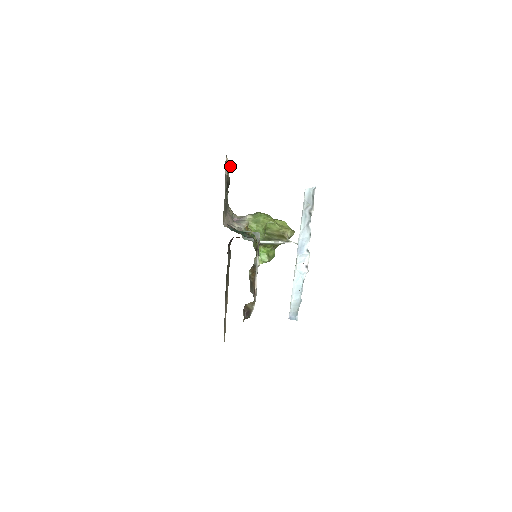
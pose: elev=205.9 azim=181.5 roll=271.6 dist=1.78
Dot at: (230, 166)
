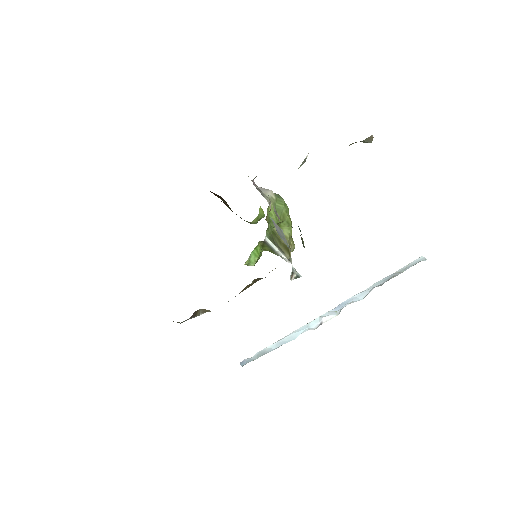
Dot at: occluded
